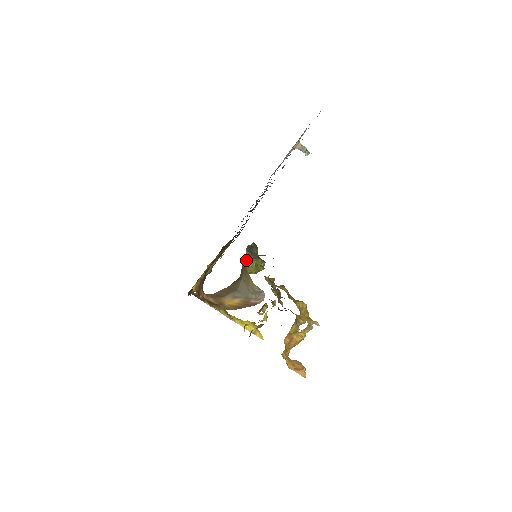
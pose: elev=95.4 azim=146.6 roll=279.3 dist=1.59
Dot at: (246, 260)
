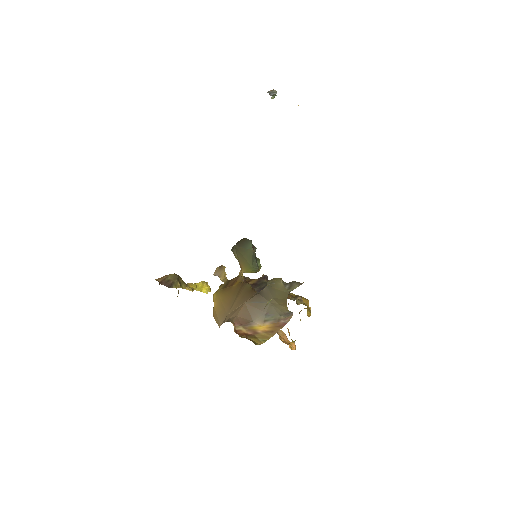
Dot at: (253, 267)
